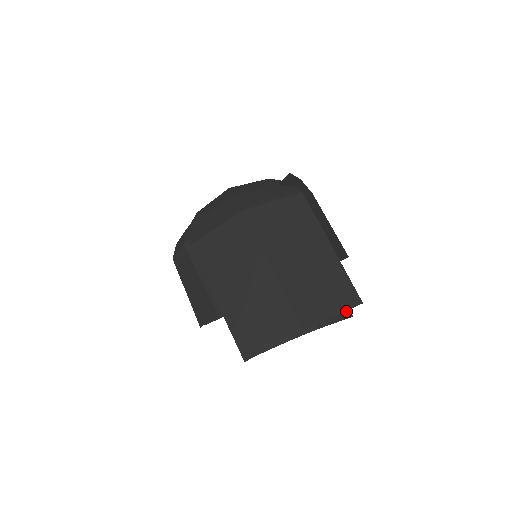
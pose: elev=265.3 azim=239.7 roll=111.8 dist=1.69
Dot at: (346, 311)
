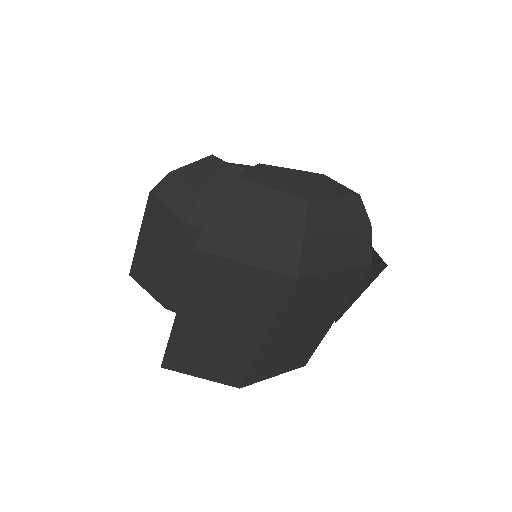
Dot at: occluded
